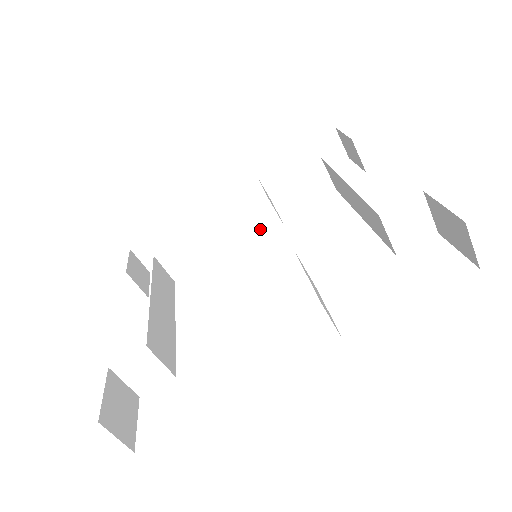
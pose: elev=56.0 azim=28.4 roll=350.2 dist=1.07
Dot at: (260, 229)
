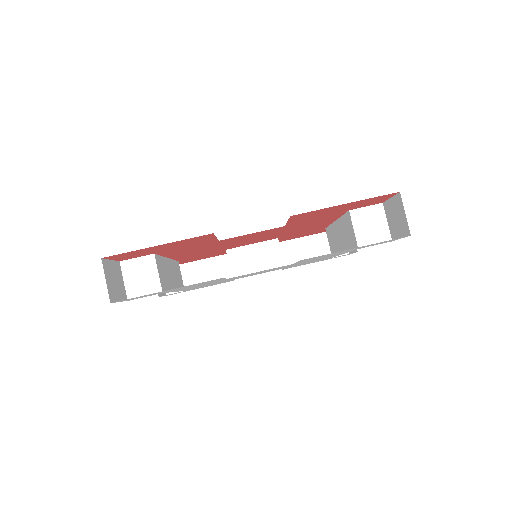
Dot at: (265, 263)
